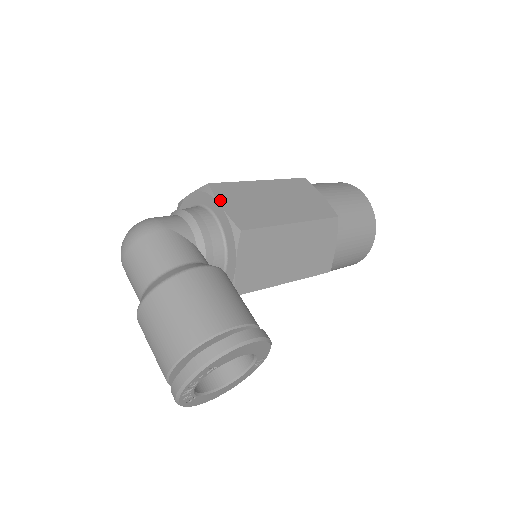
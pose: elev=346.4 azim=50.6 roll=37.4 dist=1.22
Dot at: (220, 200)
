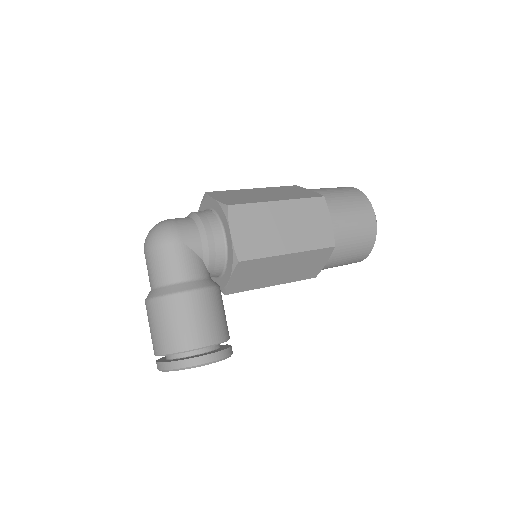
Dot at: (232, 226)
